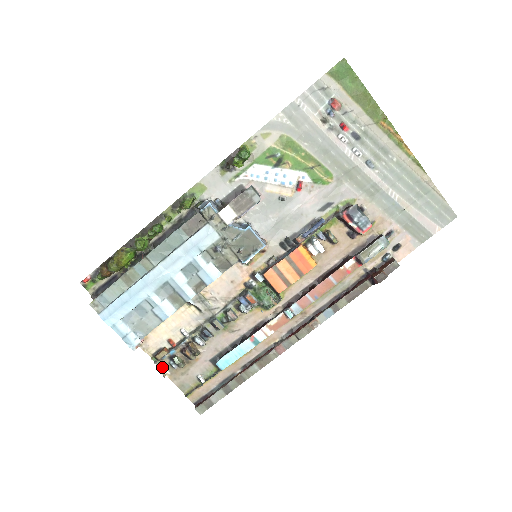
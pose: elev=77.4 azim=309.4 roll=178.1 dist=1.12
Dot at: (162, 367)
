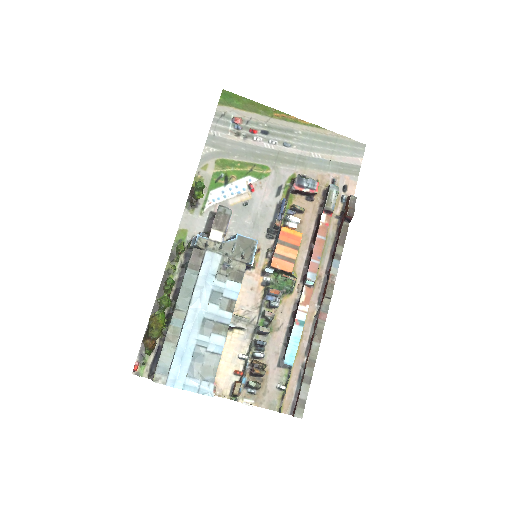
Dot at: (244, 400)
